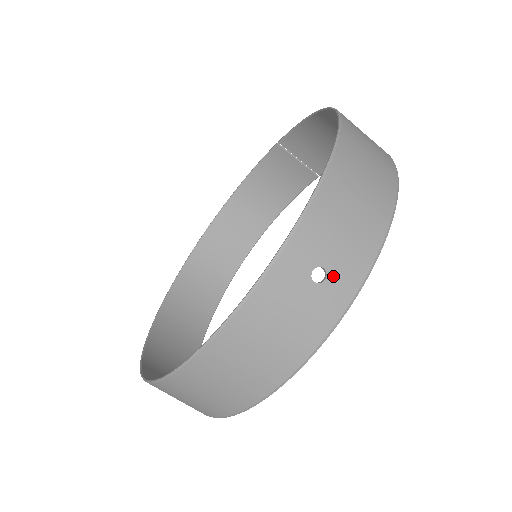
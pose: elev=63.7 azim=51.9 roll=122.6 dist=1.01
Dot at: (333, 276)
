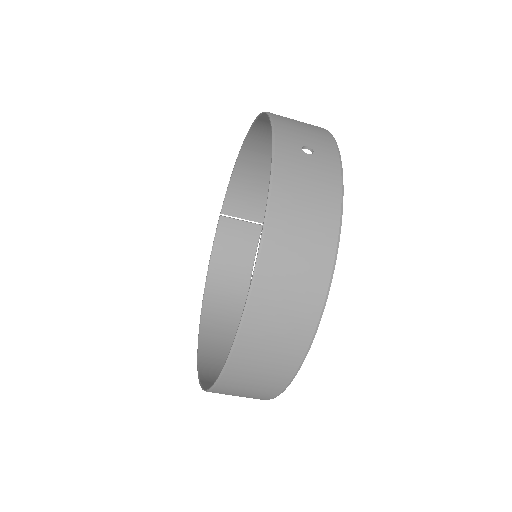
Dot at: (317, 149)
